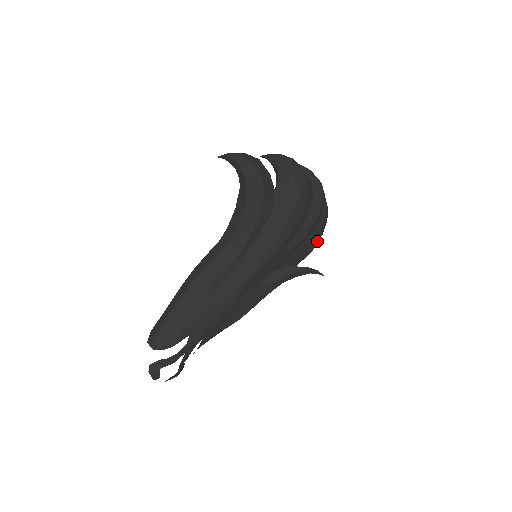
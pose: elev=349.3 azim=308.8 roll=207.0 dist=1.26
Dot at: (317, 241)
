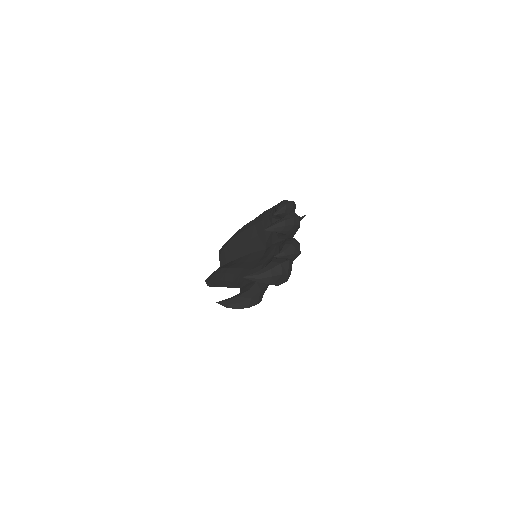
Dot at: occluded
